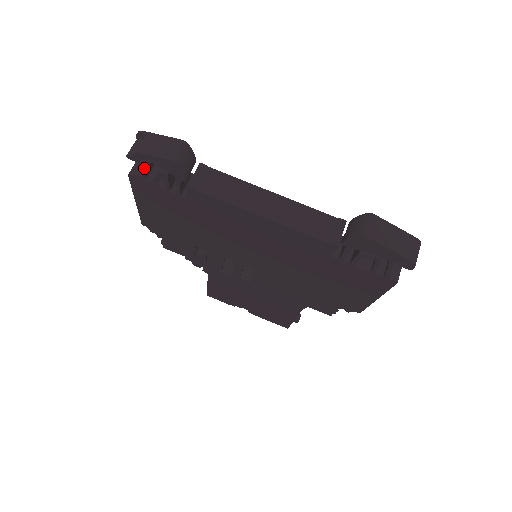
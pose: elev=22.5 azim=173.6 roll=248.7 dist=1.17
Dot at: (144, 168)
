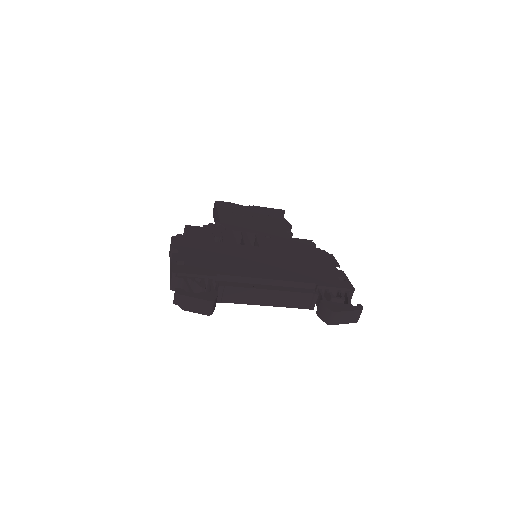
Dot at: occluded
